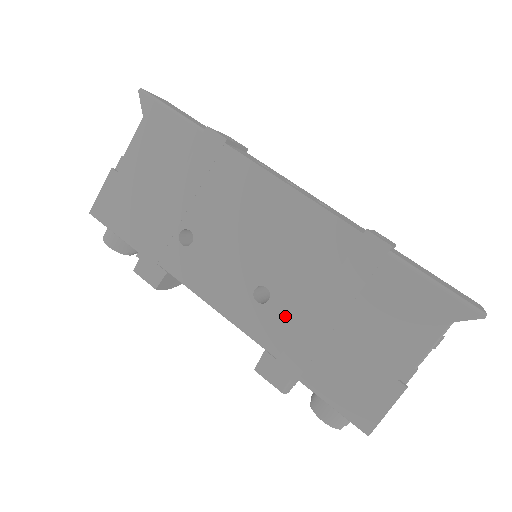
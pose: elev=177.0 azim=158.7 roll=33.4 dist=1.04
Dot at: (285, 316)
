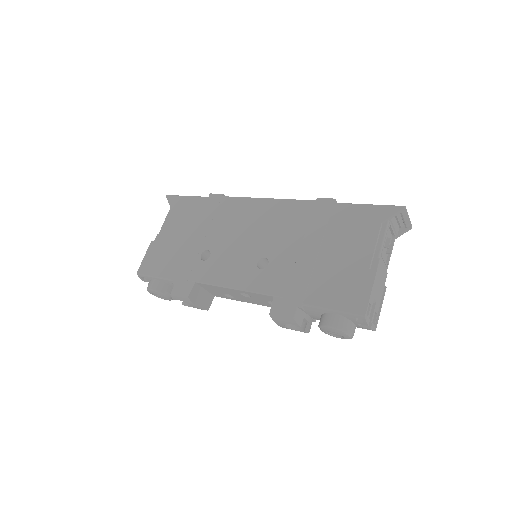
Dot at: (282, 268)
